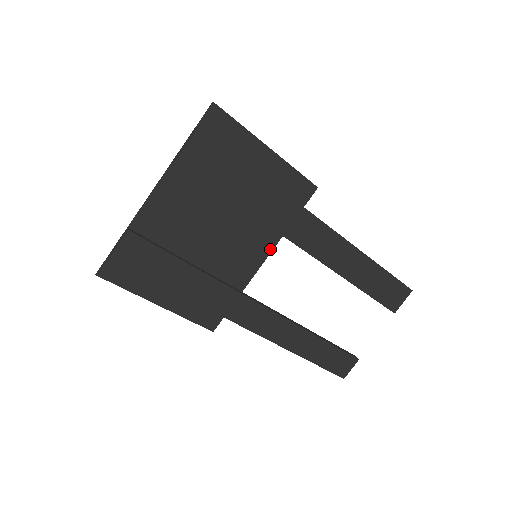
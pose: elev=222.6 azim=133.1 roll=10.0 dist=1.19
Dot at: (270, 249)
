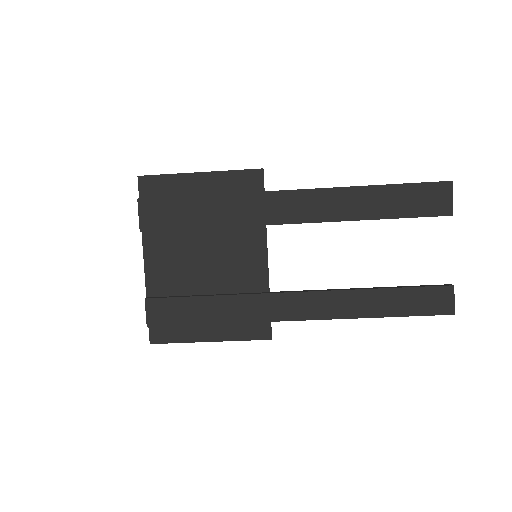
Dot at: (264, 243)
